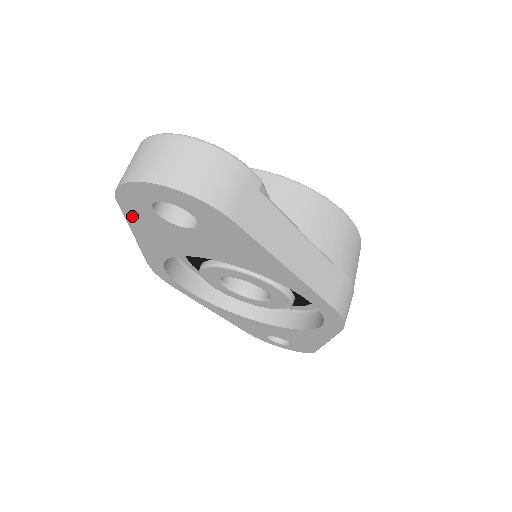
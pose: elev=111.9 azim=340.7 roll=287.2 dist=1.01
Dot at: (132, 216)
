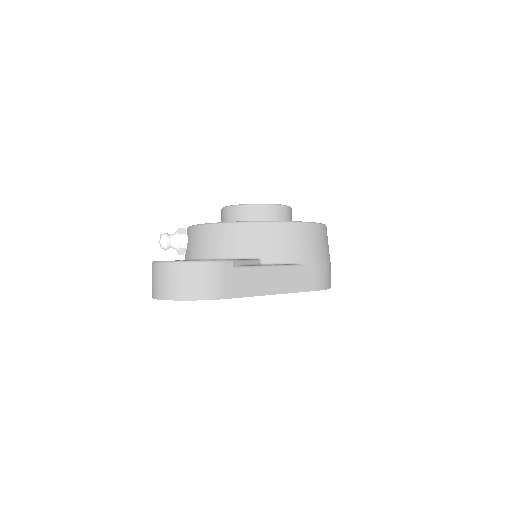
Dot at: occluded
